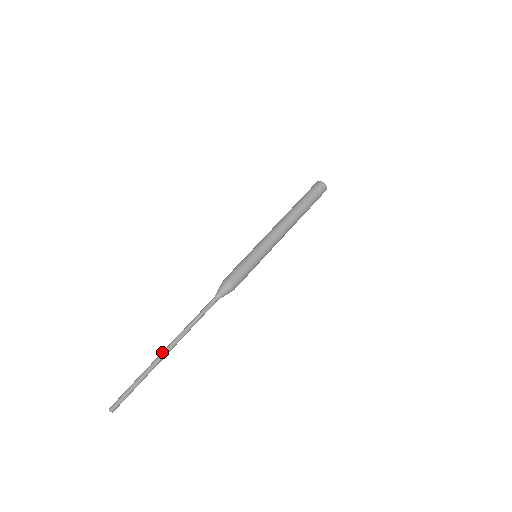
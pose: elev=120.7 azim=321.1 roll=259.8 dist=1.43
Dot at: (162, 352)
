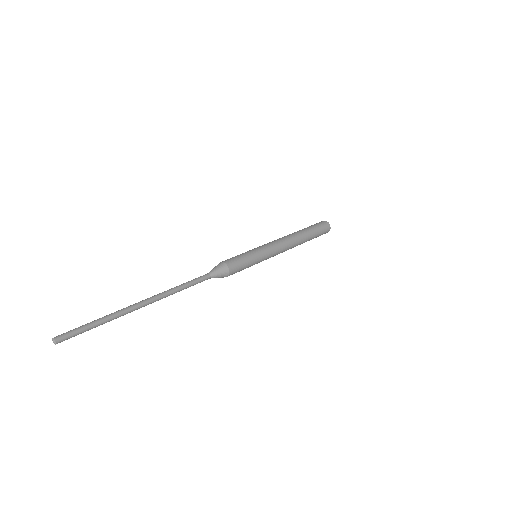
Dot at: (138, 303)
